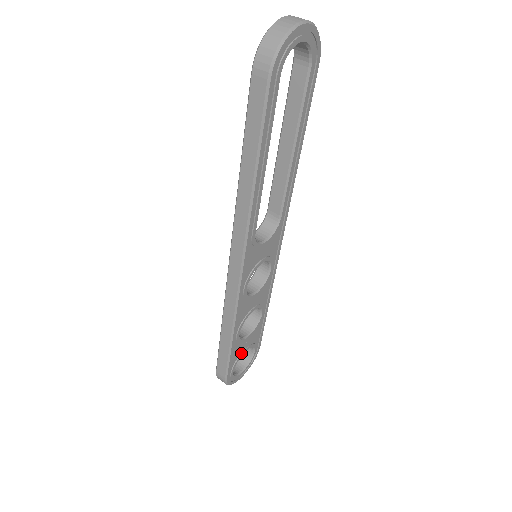
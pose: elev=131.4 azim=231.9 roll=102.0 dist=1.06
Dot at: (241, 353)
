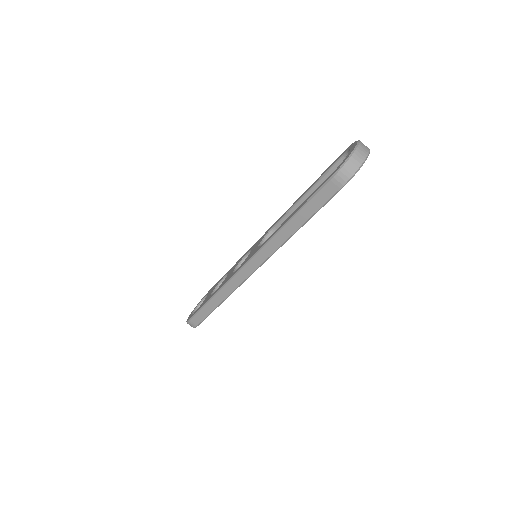
Dot at: occluded
